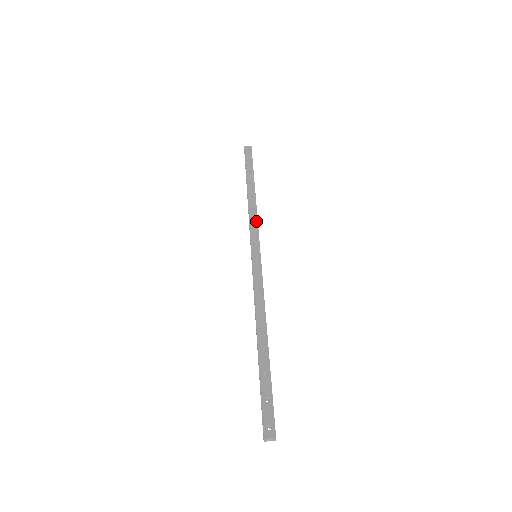
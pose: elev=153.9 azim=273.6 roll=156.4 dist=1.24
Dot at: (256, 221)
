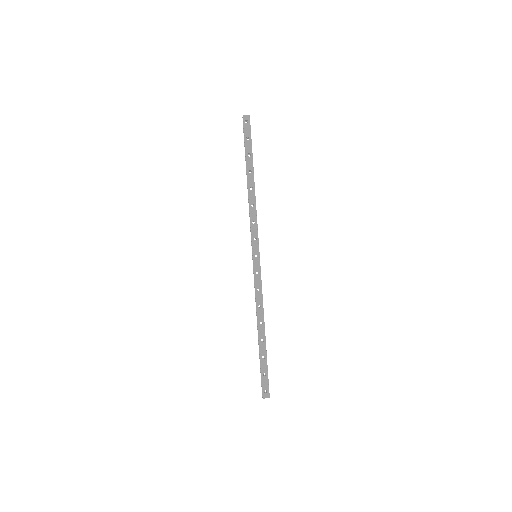
Dot at: (256, 220)
